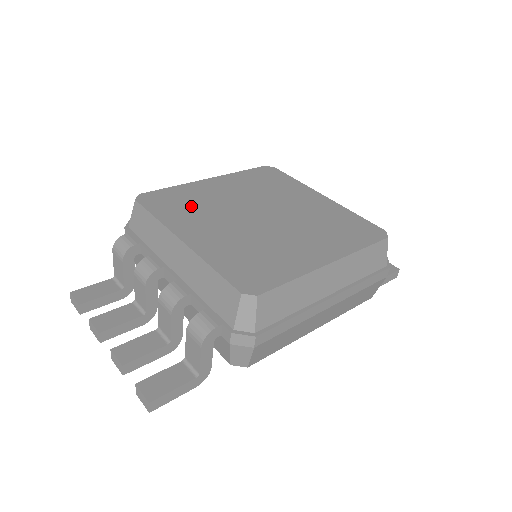
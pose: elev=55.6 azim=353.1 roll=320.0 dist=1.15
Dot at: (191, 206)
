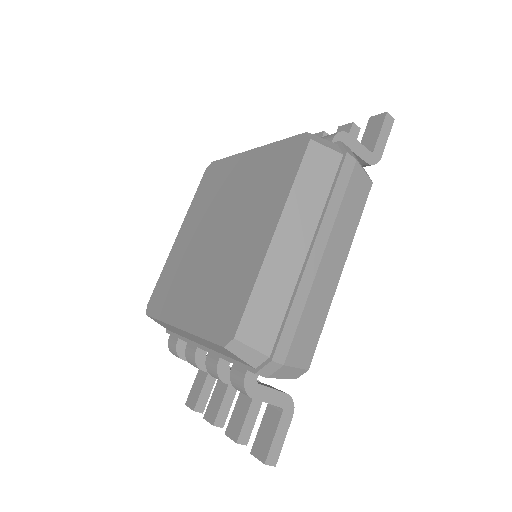
Dot at: (175, 282)
